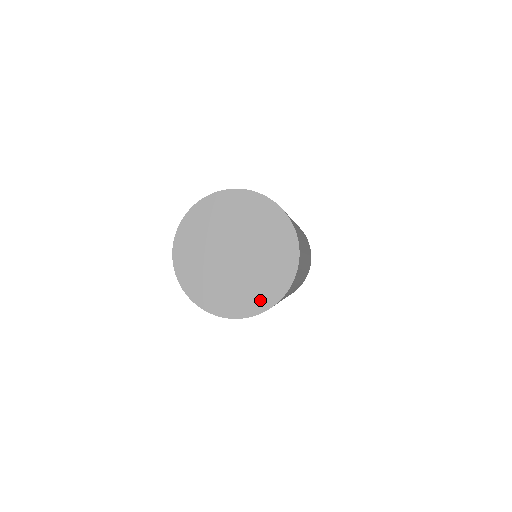
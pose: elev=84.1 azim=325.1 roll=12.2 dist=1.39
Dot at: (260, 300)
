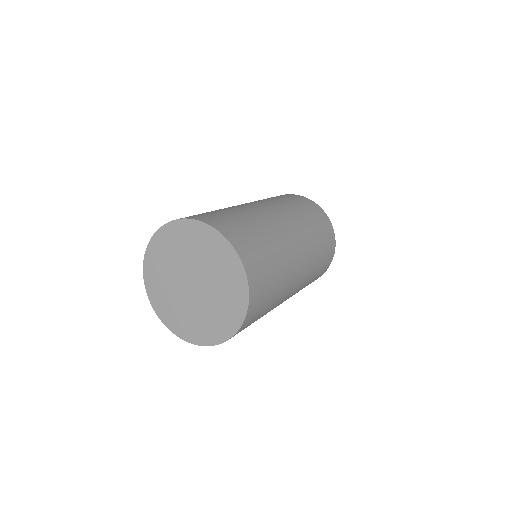
Dot at: (232, 317)
